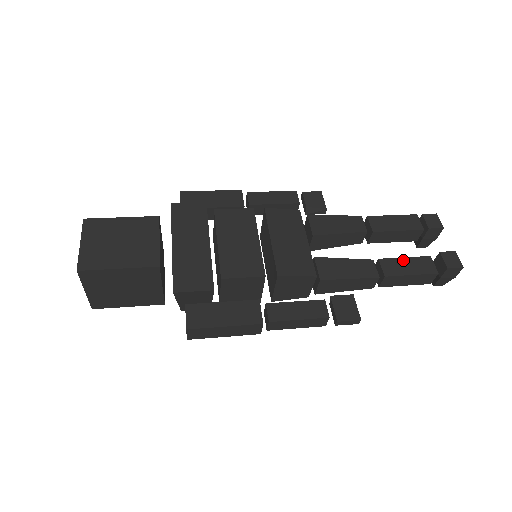
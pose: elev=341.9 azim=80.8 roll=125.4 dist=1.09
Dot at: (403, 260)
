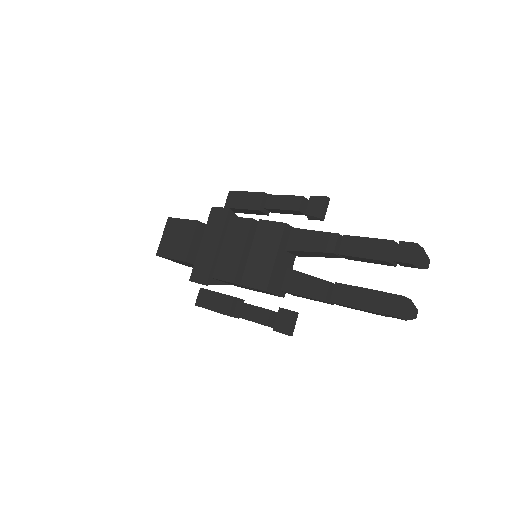
Dot at: (355, 289)
